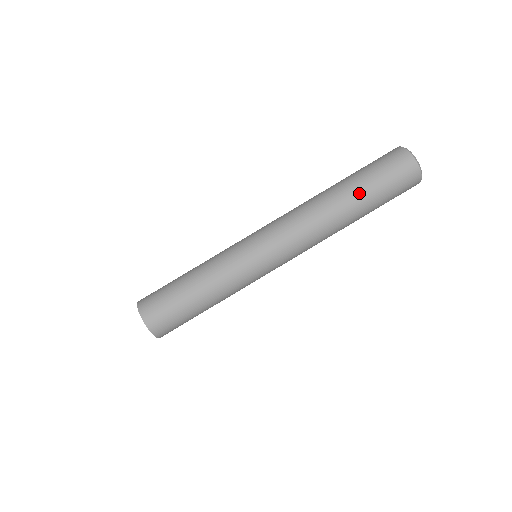
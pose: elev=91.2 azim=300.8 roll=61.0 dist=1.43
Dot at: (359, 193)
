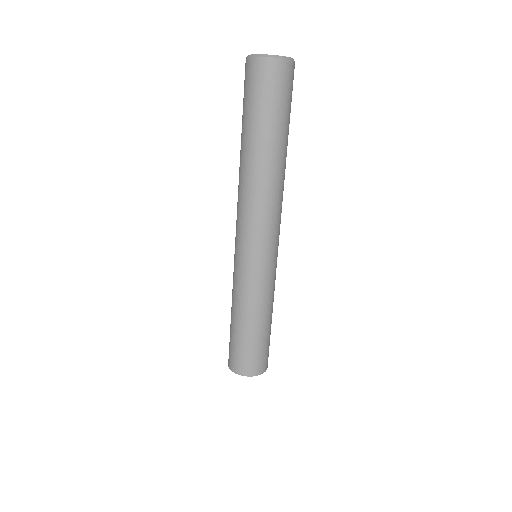
Dot at: (255, 136)
